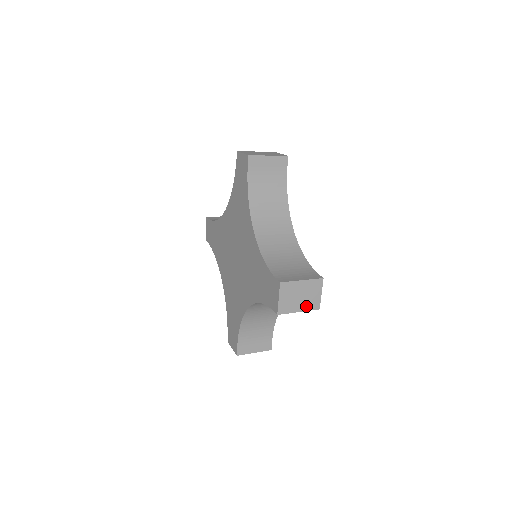
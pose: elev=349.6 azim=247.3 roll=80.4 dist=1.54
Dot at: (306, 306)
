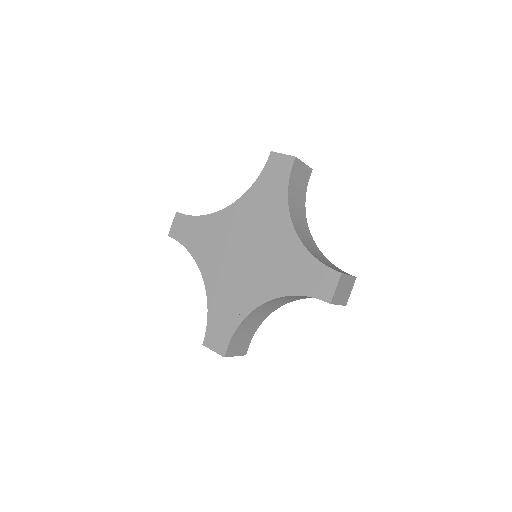
Dot at: (343, 300)
